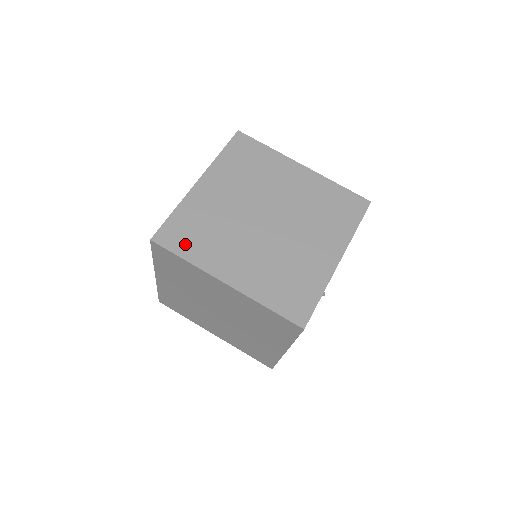
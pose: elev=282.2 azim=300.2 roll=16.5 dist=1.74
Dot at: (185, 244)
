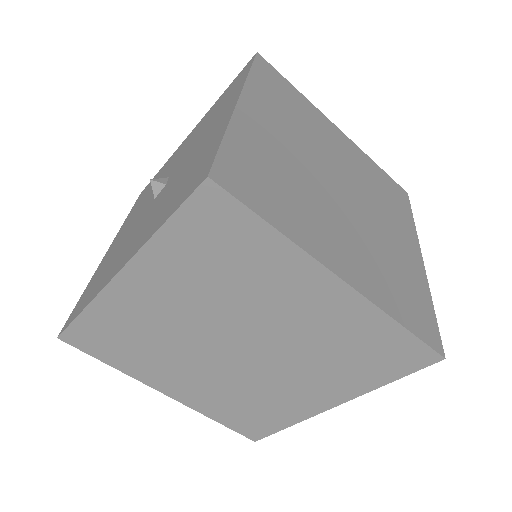
Dot at: (108, 351)
